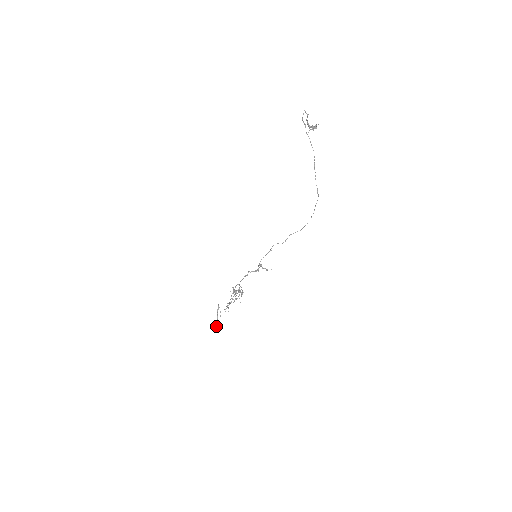
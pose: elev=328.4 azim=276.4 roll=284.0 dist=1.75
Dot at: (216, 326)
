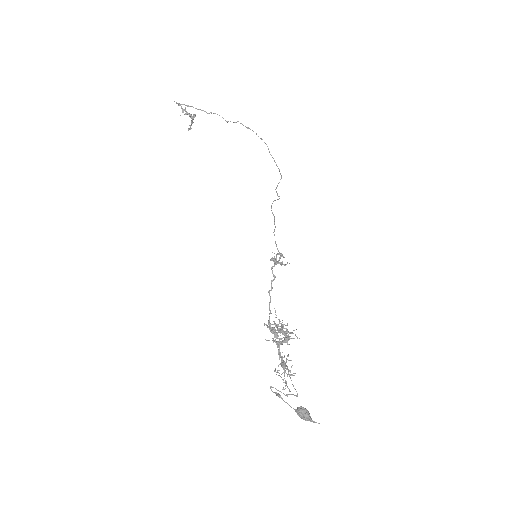
Dot at: (309, 415)
